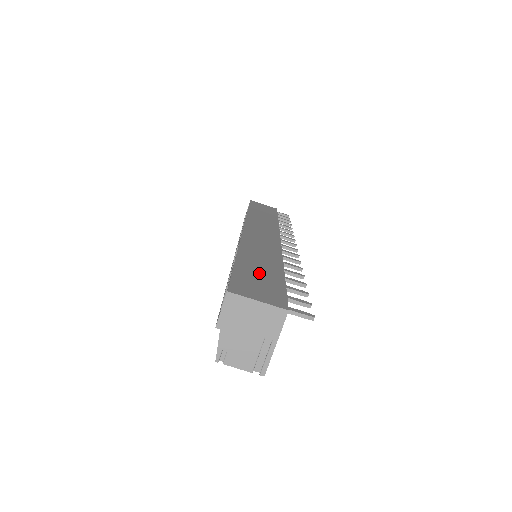
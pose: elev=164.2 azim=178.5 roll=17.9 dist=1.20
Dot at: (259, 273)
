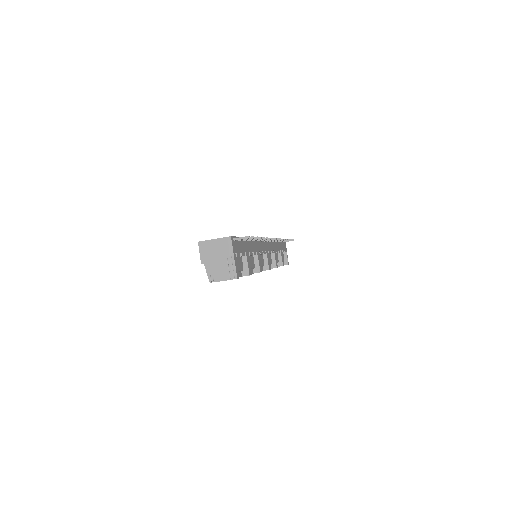
Dot at: occluded
